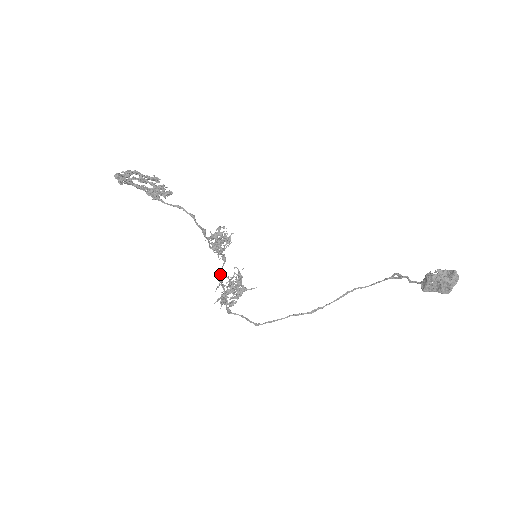
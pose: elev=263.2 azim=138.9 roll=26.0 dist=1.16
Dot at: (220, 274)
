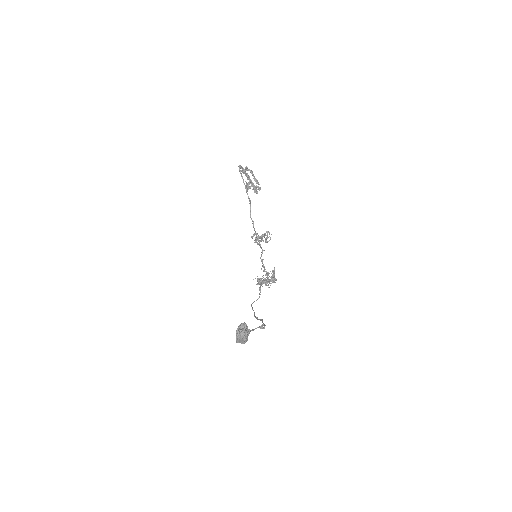
Dot at: (261, 260)
